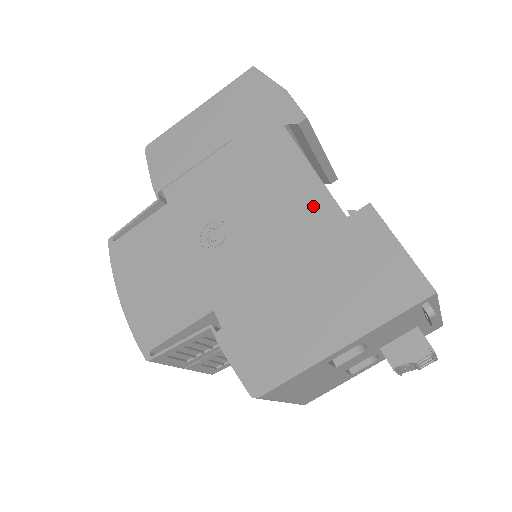
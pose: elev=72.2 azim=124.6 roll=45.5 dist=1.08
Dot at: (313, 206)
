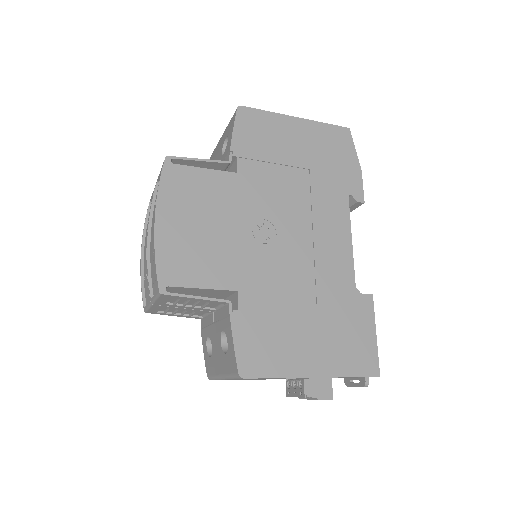
Dot at: (341, 269)
